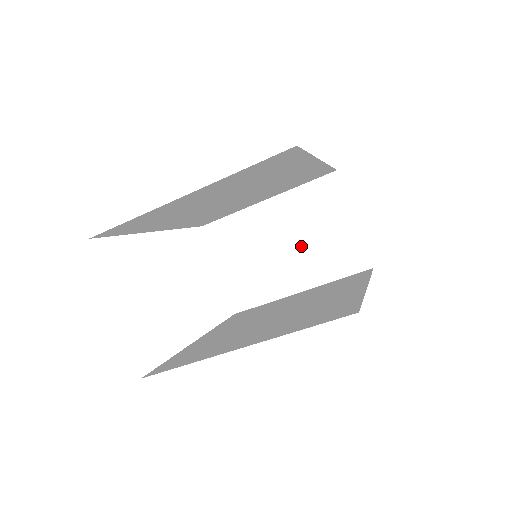
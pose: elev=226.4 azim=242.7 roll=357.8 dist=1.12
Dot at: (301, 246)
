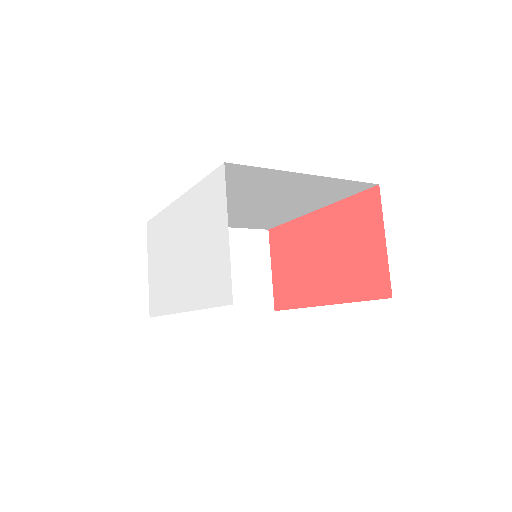
Dot at: occluded
